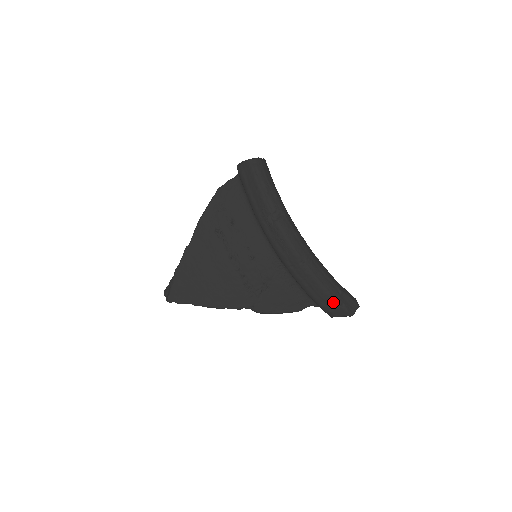
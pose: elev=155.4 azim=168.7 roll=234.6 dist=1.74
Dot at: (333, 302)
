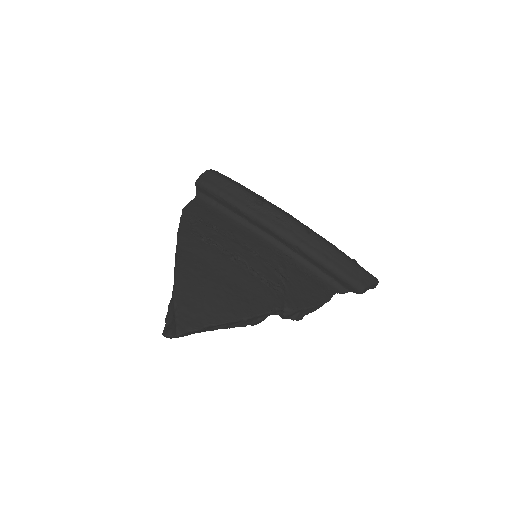
Dot at: (356, 268)
